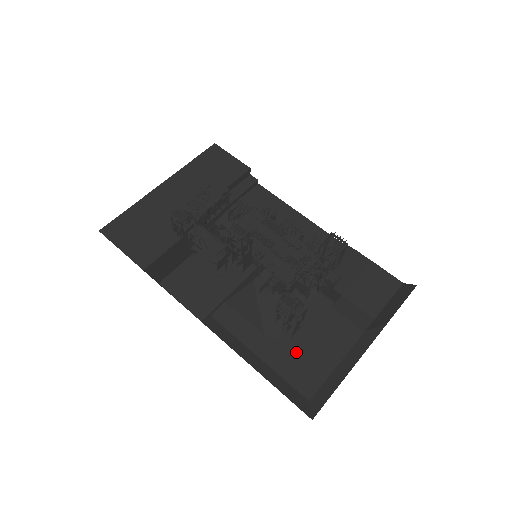
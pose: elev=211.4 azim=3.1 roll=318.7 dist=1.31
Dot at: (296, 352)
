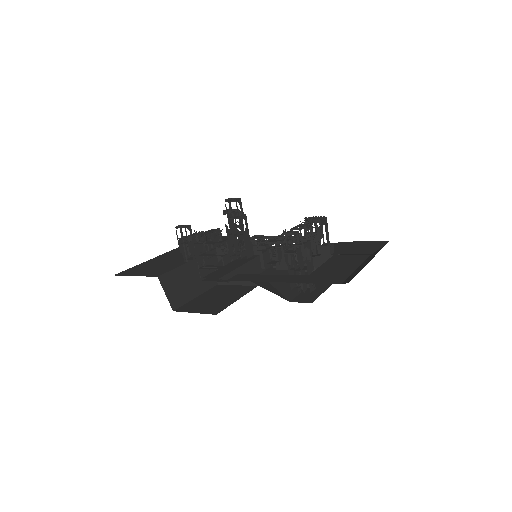
Dot at: (314, 273)
